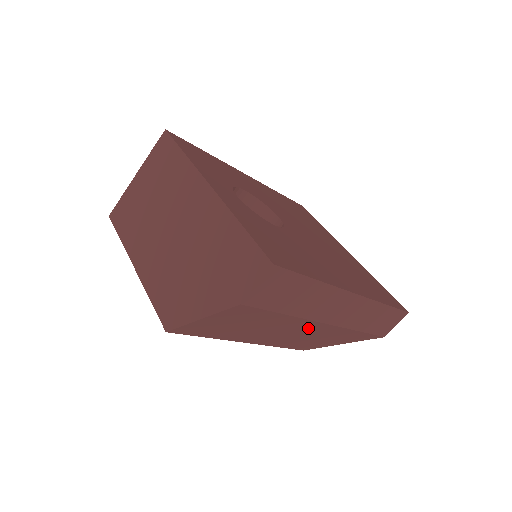
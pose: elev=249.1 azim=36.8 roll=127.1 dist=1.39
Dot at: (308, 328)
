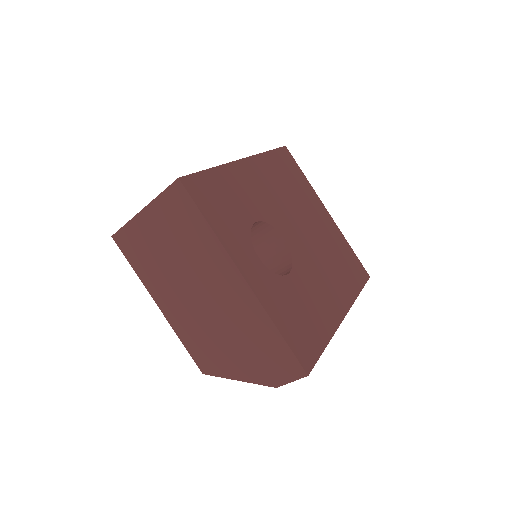
Dot at: occluded
